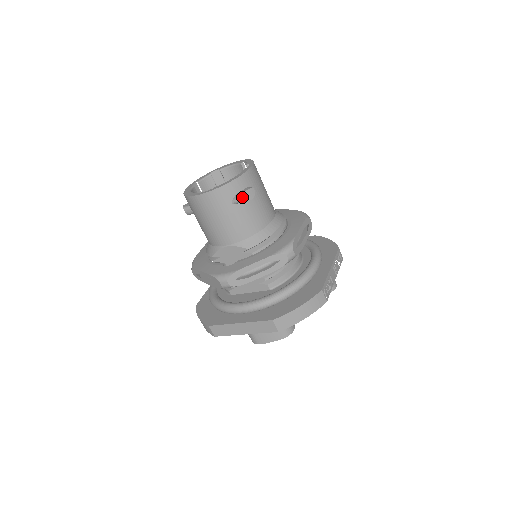
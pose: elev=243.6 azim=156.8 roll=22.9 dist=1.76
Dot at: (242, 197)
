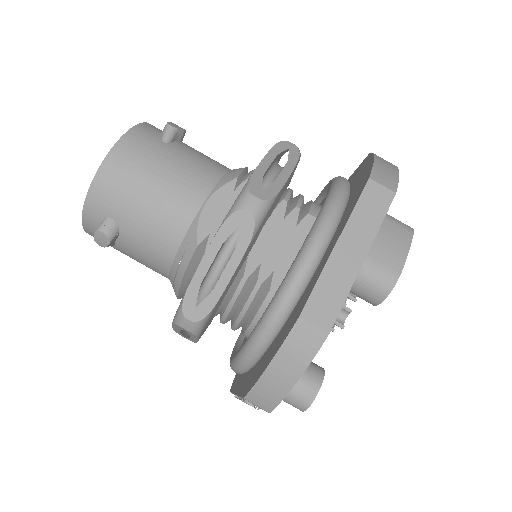
Dot at: (171, 125)
